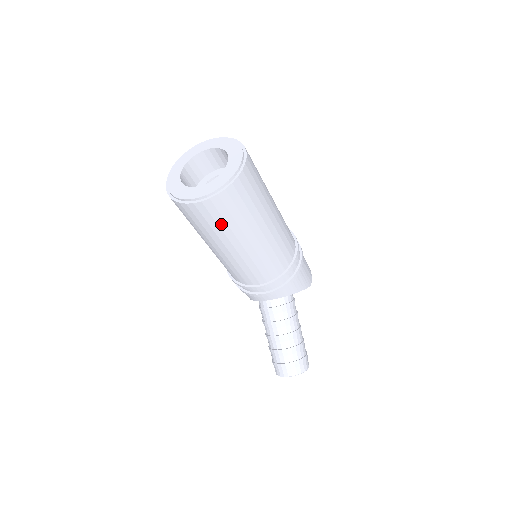
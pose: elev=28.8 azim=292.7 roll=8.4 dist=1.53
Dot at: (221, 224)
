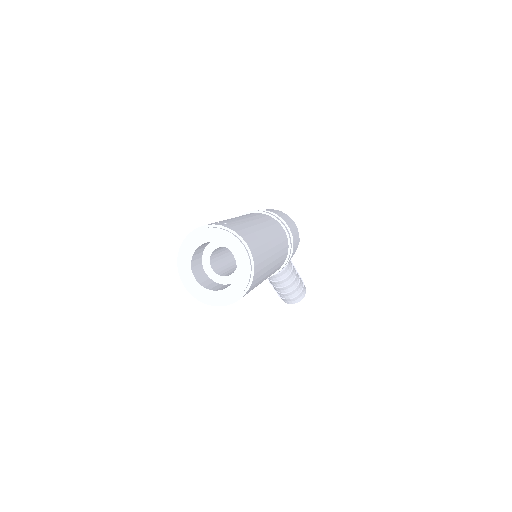
Dot at: occluded
